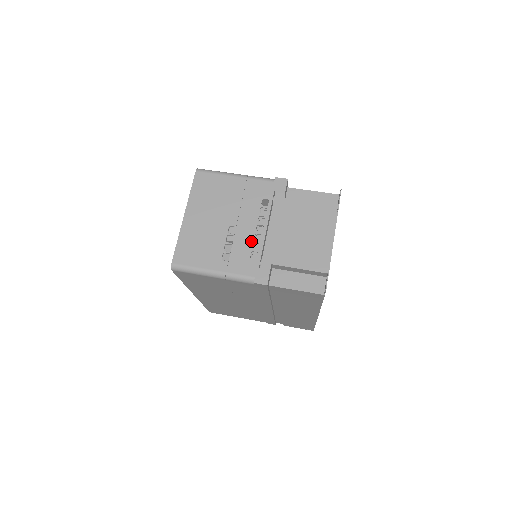
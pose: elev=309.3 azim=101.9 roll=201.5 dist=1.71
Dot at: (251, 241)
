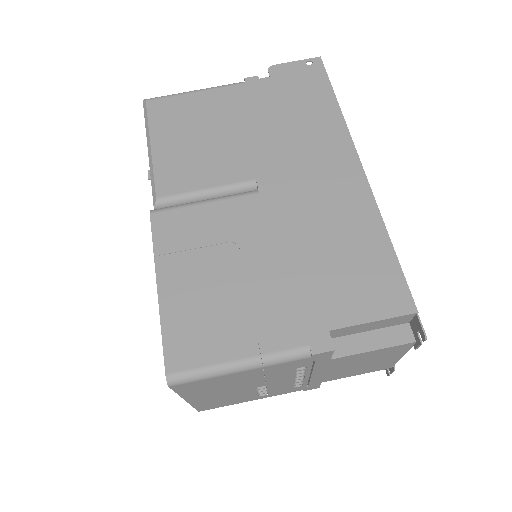
Dot at: (291, 384)
